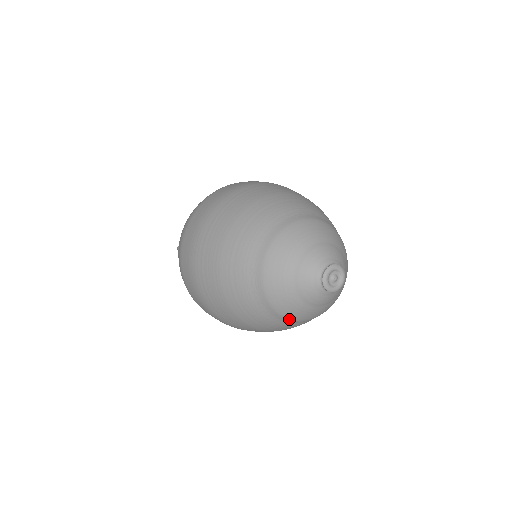
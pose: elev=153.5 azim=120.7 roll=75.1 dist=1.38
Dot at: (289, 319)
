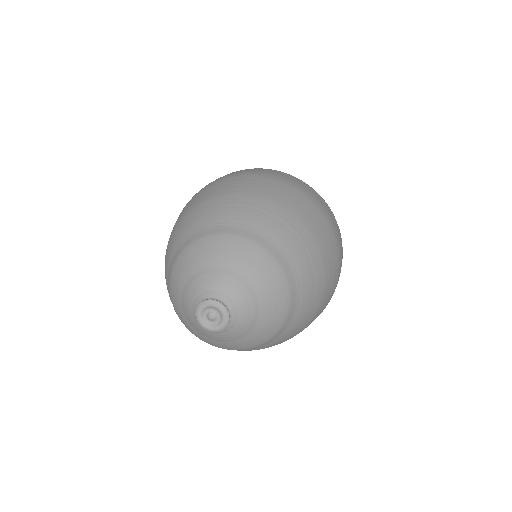
Dot at: occluded
